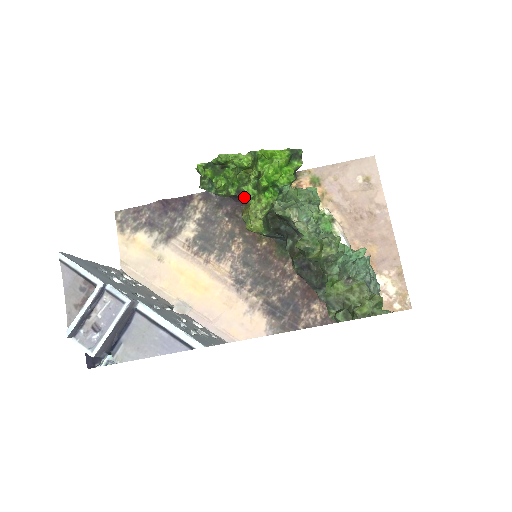
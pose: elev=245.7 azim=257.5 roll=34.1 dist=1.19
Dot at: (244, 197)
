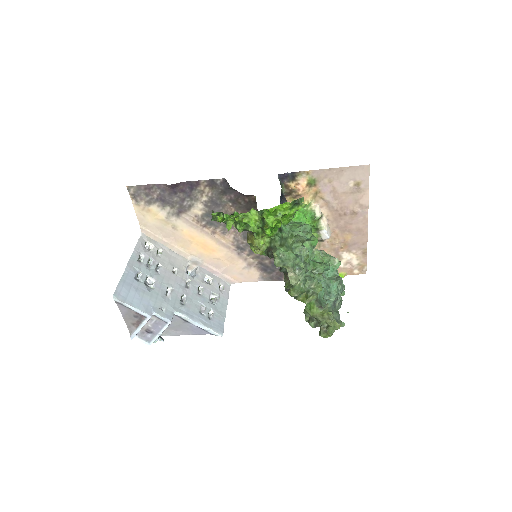
Dot at: occluded
